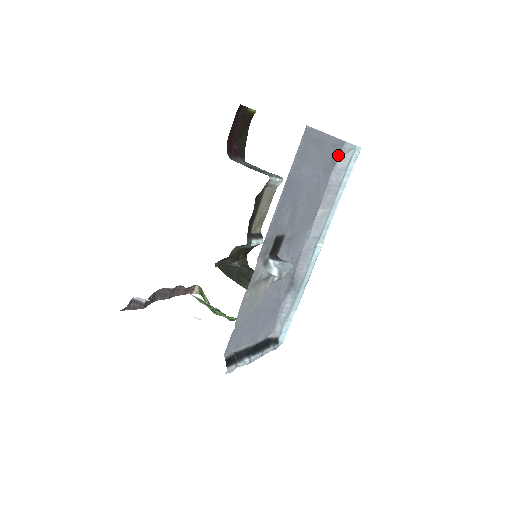
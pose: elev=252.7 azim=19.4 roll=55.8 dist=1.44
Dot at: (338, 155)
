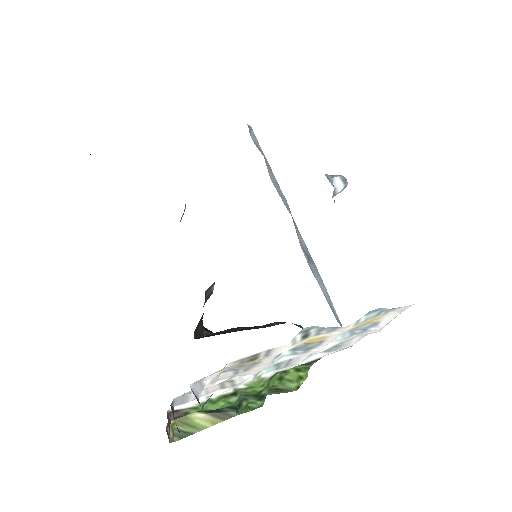
Dot at: occluded
